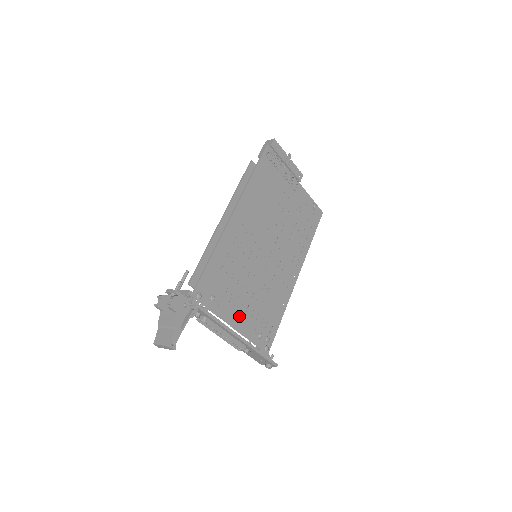
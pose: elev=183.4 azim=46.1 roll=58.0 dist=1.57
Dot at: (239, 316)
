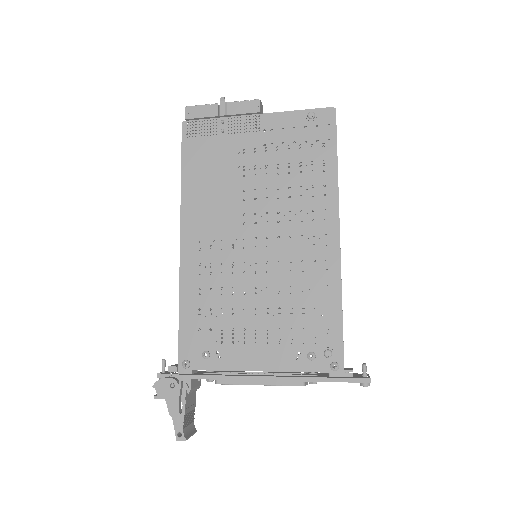
Dot at: (260, 351)
